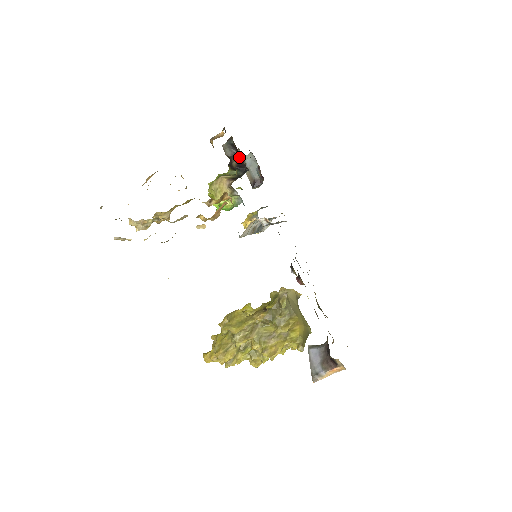
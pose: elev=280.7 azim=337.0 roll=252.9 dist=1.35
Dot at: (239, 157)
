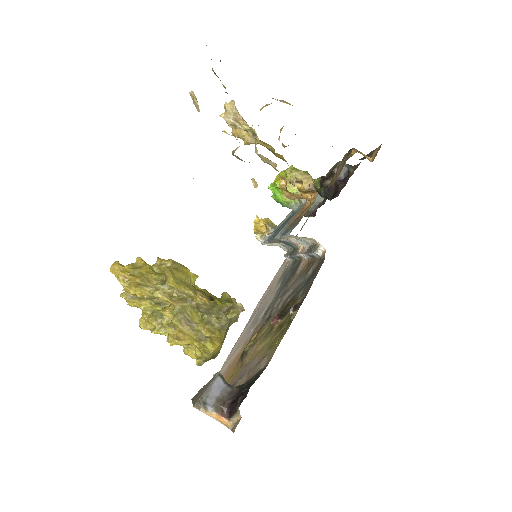
Dot at: (341, 184)
